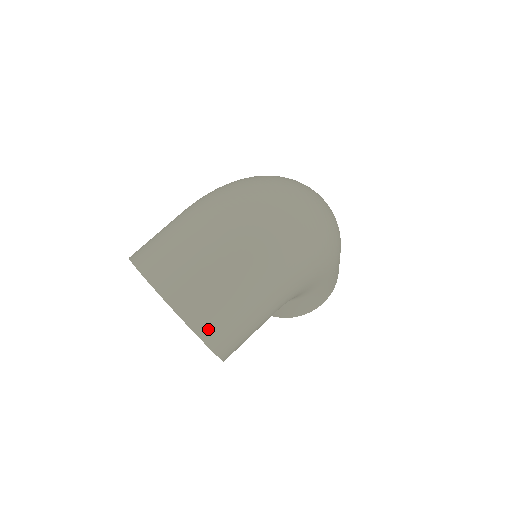
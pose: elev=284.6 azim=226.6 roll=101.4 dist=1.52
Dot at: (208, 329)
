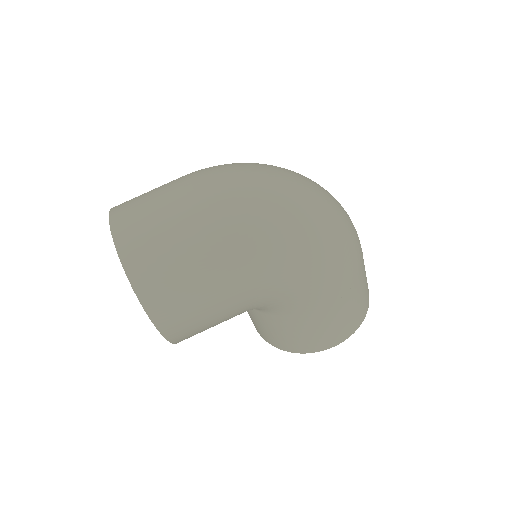
Dot at: (143, 279)
